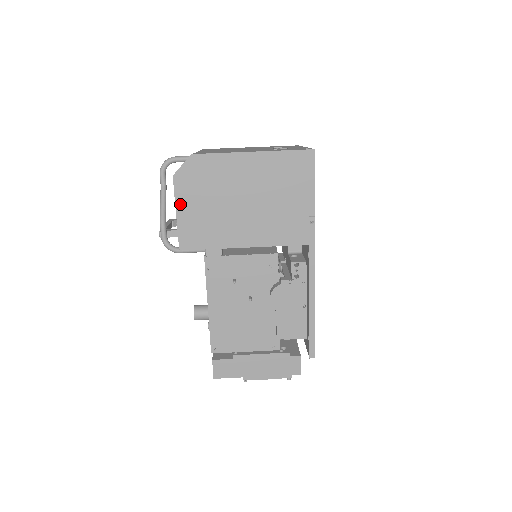
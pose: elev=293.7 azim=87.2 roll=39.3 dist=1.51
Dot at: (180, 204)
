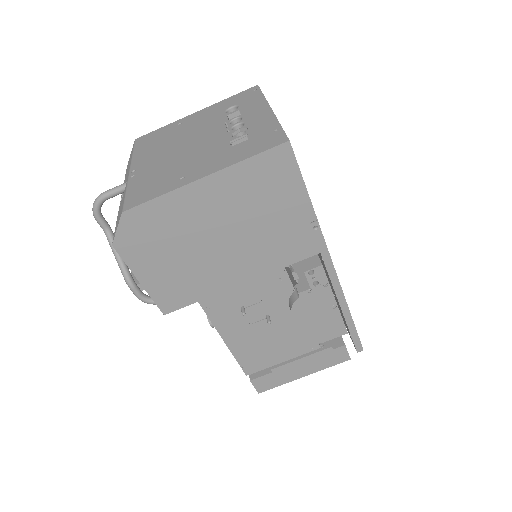
Dot at: (139, 271)
